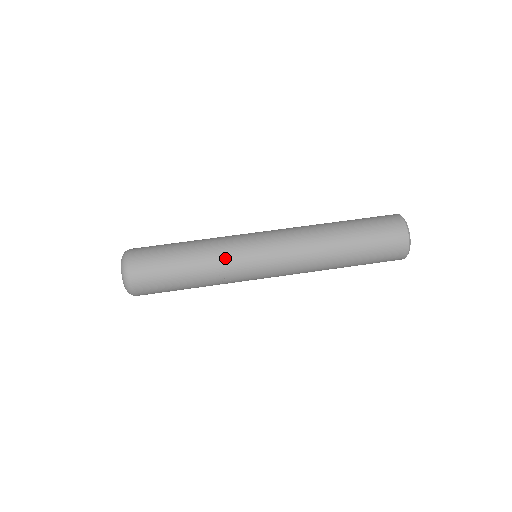
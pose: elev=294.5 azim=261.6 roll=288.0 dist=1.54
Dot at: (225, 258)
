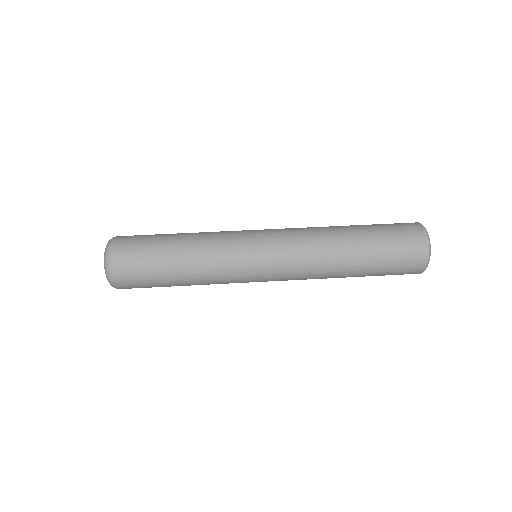
Dot at: (221, 262)
